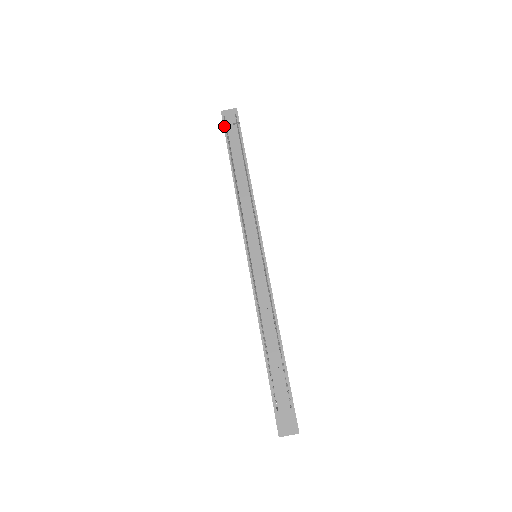
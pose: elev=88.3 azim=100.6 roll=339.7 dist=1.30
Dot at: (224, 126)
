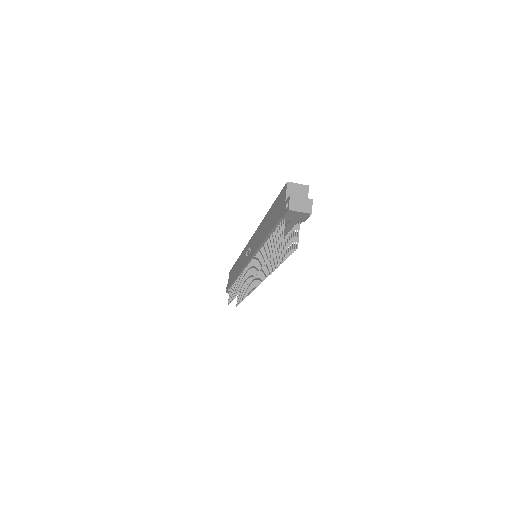
Dot at: (283, 216)
